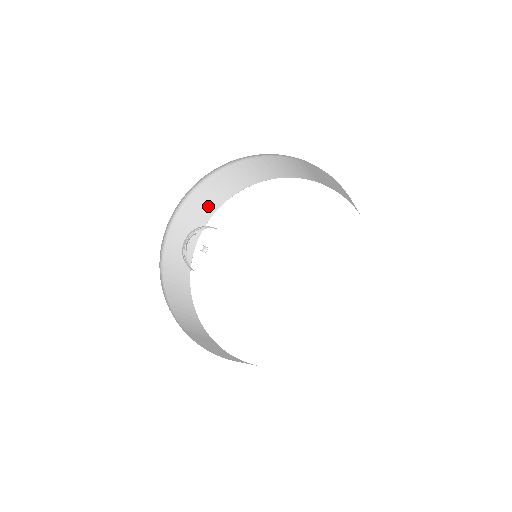
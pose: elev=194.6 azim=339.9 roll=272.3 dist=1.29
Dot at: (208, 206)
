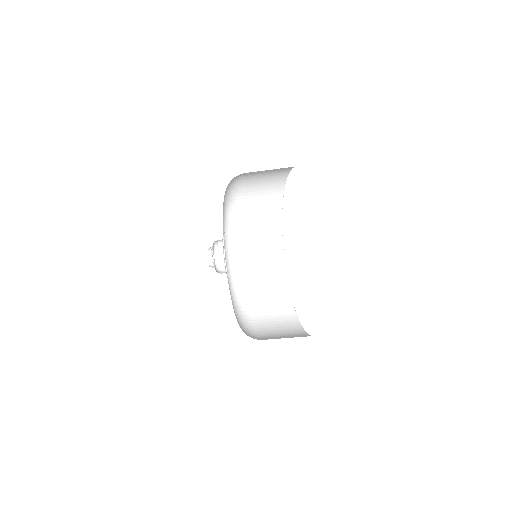
Dot at: (269, 194)
